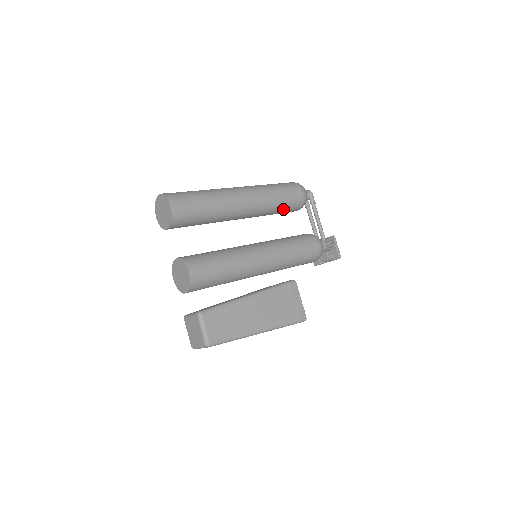
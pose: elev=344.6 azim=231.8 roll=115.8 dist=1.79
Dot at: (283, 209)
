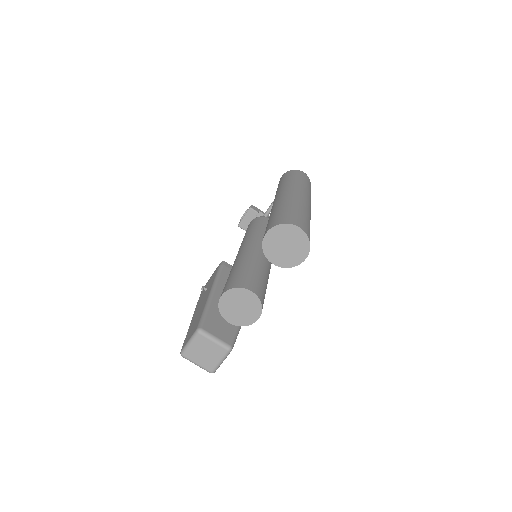
Dot at: occluded
